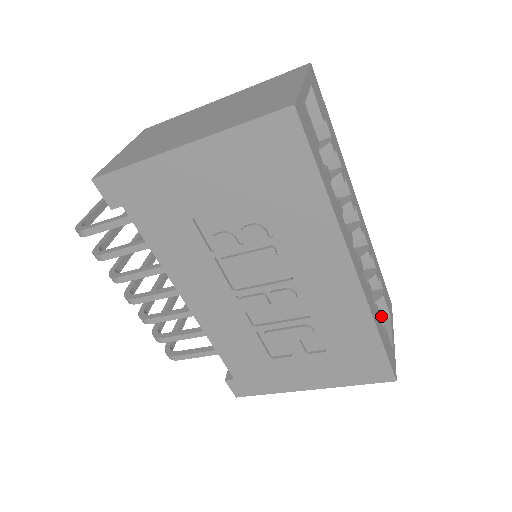
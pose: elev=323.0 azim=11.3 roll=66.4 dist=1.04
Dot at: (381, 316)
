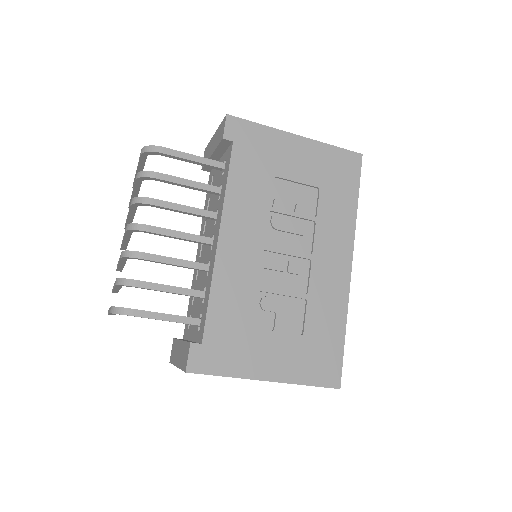
Dot at: occluded
